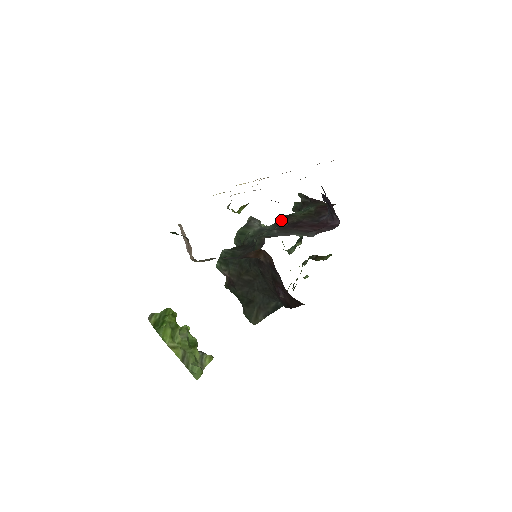
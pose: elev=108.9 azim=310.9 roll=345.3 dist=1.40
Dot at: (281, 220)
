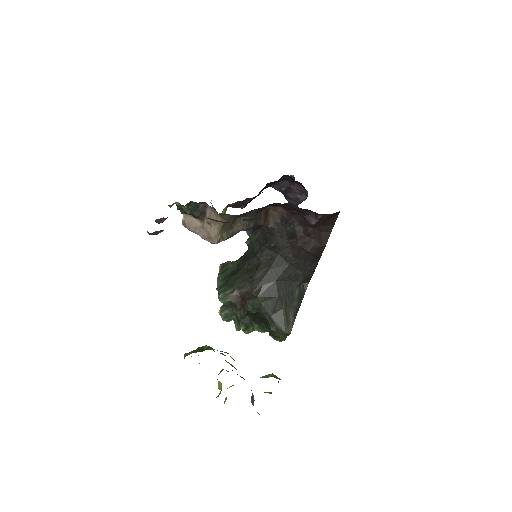
Dot at: occluded
